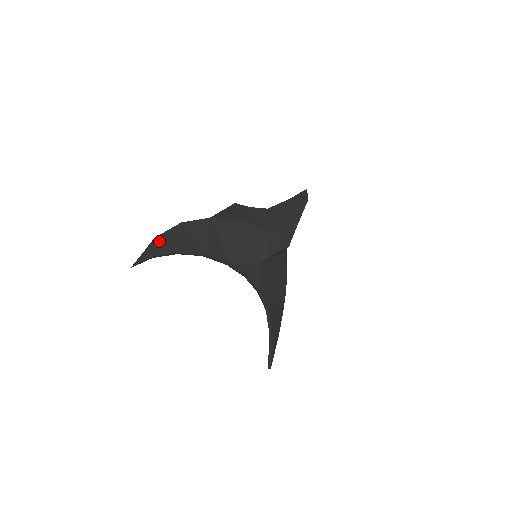
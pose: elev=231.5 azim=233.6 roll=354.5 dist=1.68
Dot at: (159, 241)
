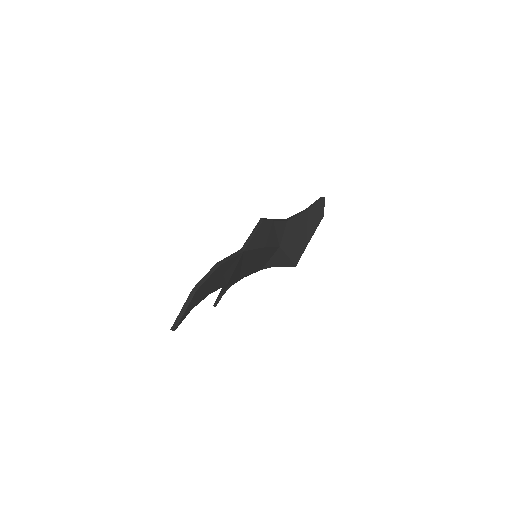
Dot at: (198, 293)
